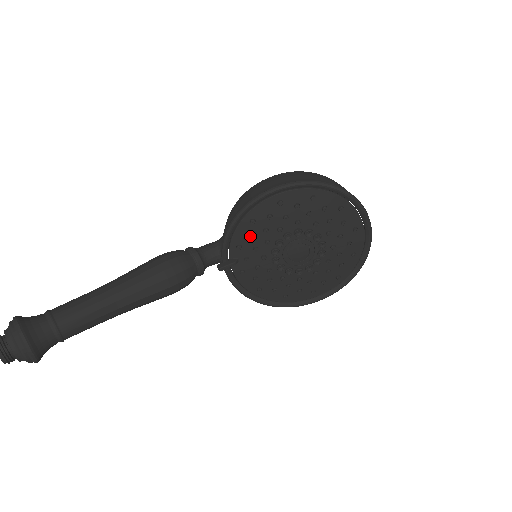
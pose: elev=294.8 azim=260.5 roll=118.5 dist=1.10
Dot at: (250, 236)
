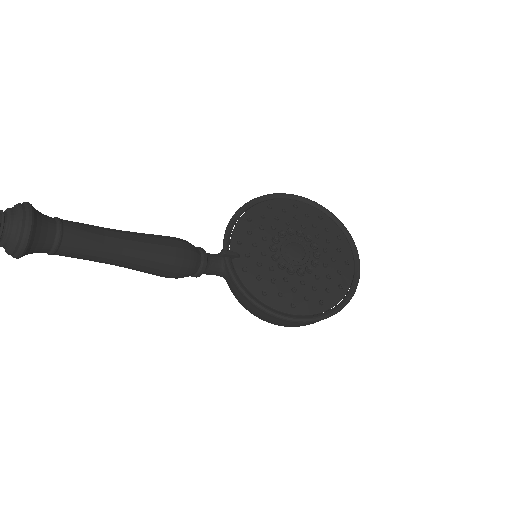
Dot at: (248, 231)
